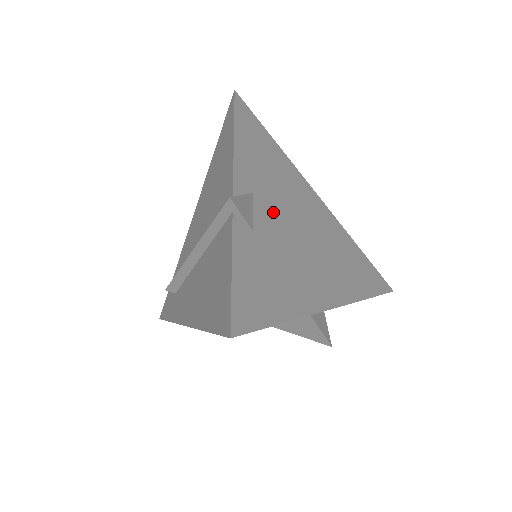
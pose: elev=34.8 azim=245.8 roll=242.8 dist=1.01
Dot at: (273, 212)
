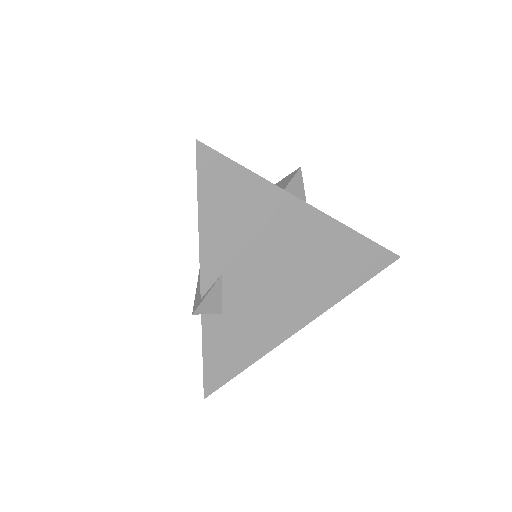
Dot at: (245, 278)
